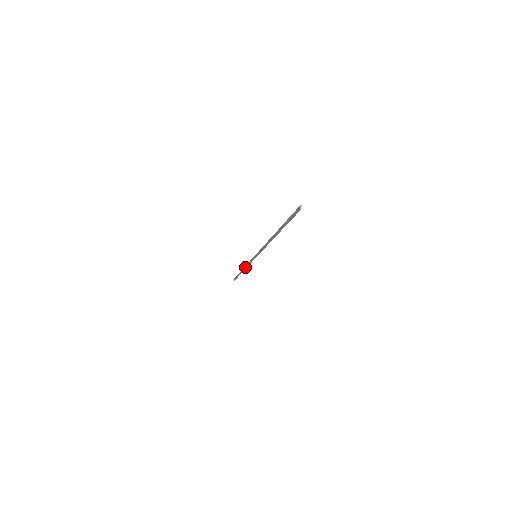
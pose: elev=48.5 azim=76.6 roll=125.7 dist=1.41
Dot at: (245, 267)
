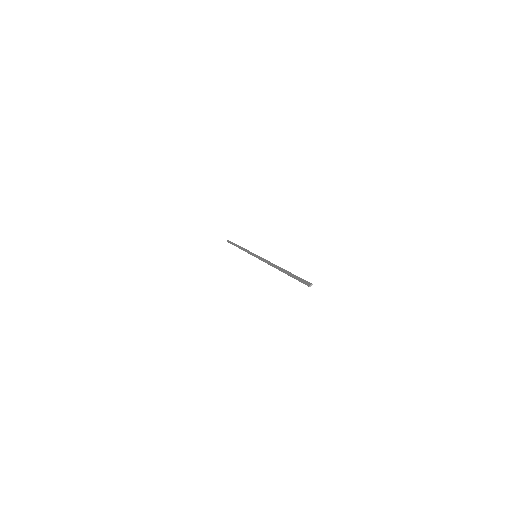
Dot at: (242, 249)
